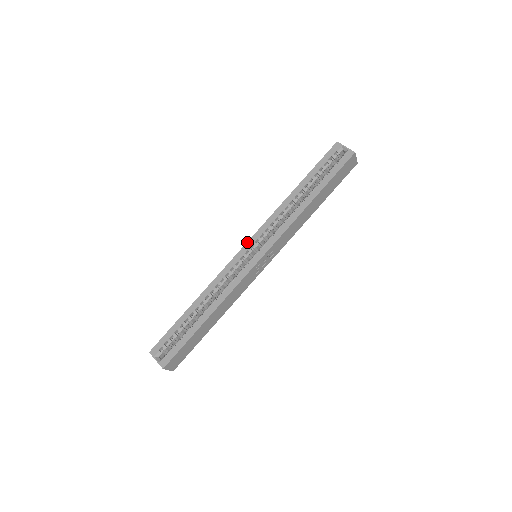
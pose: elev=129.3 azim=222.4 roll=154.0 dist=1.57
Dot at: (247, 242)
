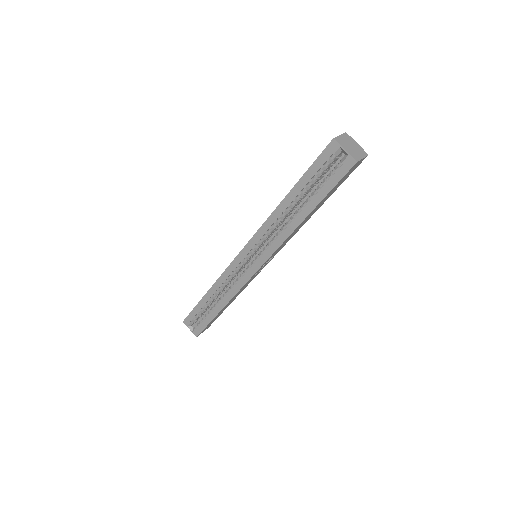
Dot at: (242, 249)
